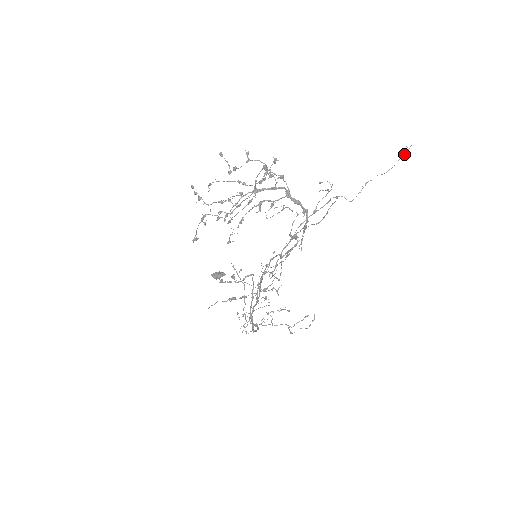
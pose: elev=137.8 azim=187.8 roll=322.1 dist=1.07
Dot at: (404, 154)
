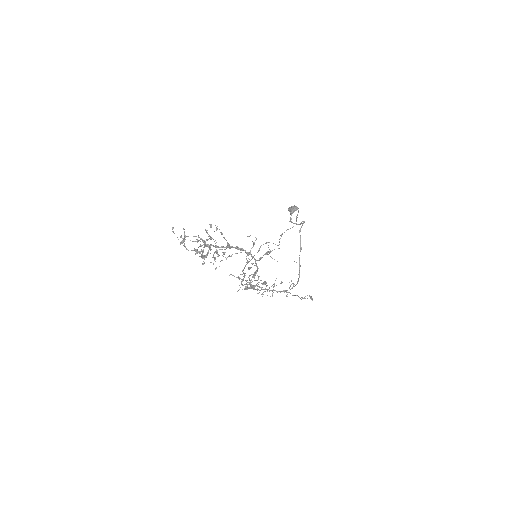
Dot at: (296, 218)
